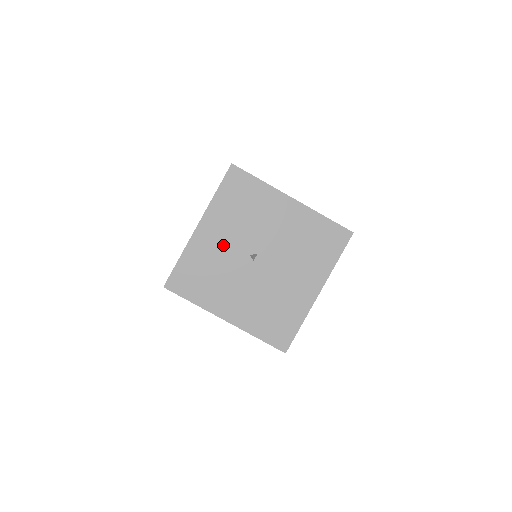
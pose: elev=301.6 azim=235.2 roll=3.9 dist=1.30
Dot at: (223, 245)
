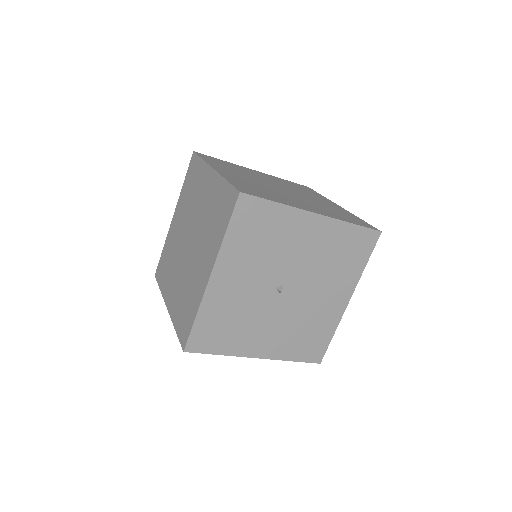
Dot at: (244, 288)
